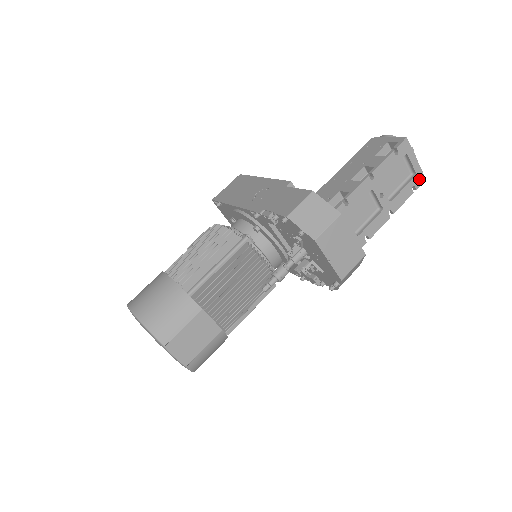
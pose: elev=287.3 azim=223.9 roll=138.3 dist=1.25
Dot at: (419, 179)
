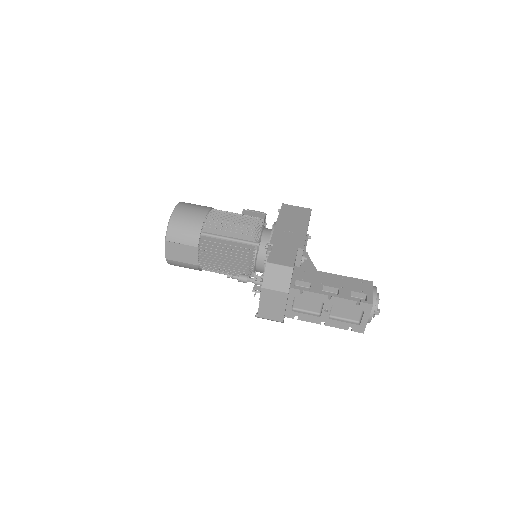
Dot at: (359, 329)
